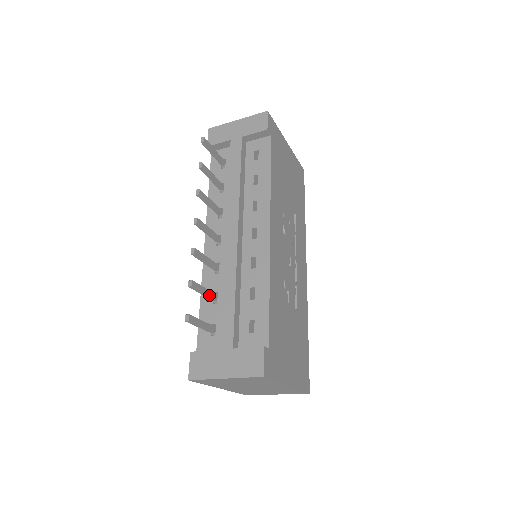
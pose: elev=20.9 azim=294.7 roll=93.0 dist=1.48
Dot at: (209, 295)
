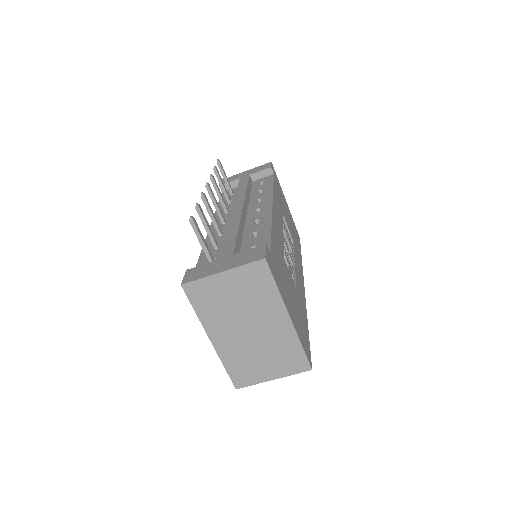
Dot at: (212, 235)
